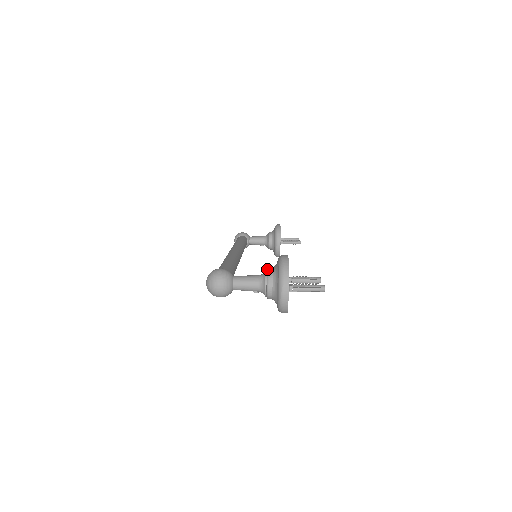
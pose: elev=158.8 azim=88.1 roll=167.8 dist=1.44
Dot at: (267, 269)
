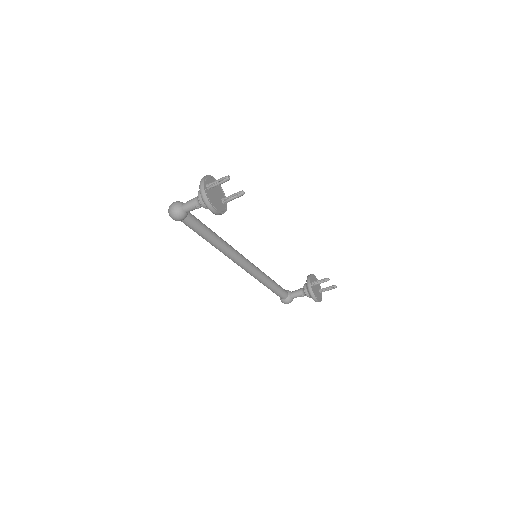
Dot at: occluded
